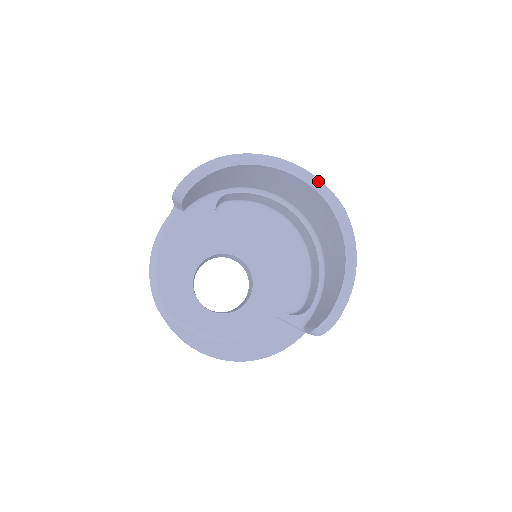
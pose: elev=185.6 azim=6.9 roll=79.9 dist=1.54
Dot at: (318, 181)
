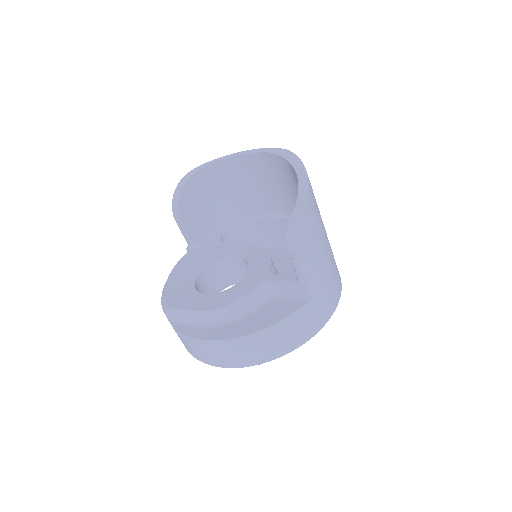
Dot at: (267, 149)
